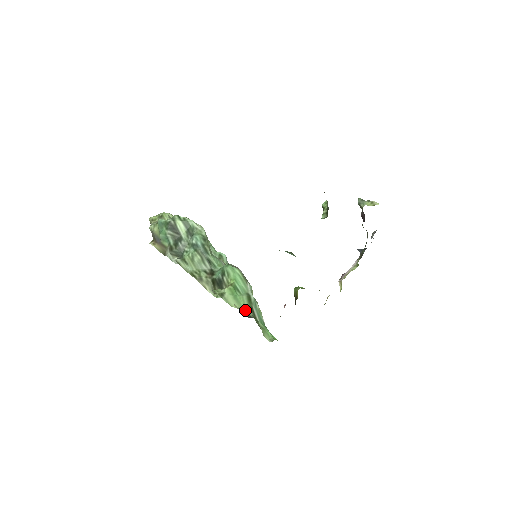
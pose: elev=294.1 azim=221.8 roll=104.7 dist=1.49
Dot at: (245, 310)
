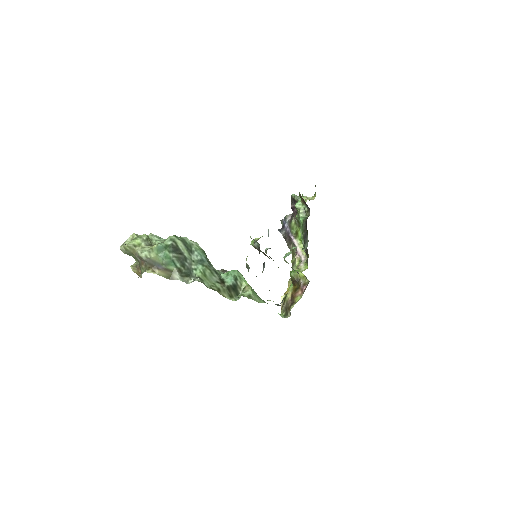
Dot at: (264, 302)
